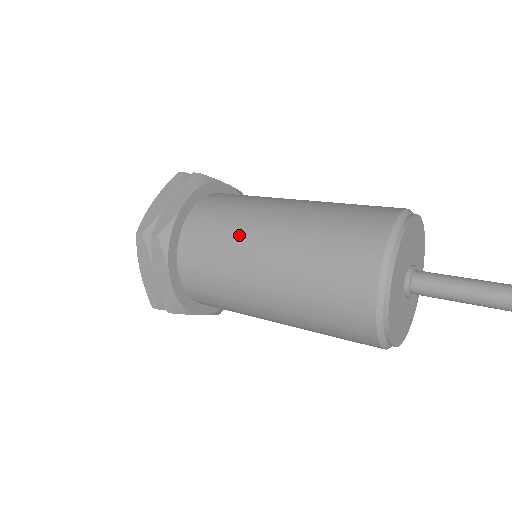
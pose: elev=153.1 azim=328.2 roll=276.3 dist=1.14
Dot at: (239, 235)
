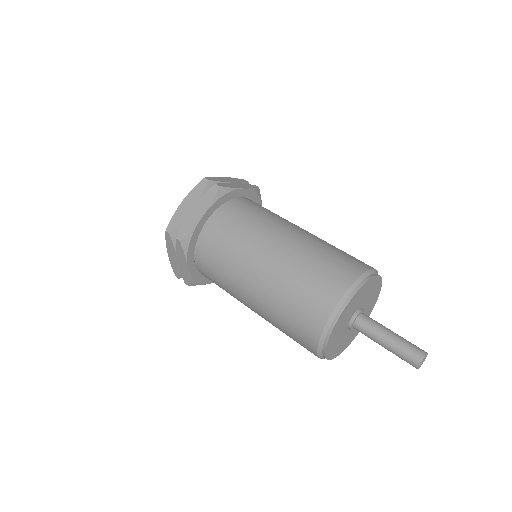
Dot at: (239, 257)
